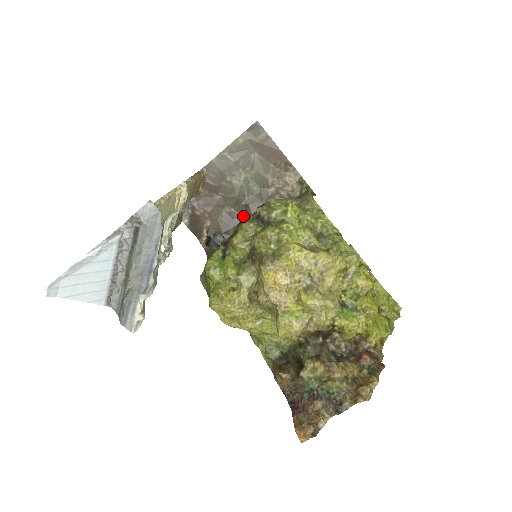
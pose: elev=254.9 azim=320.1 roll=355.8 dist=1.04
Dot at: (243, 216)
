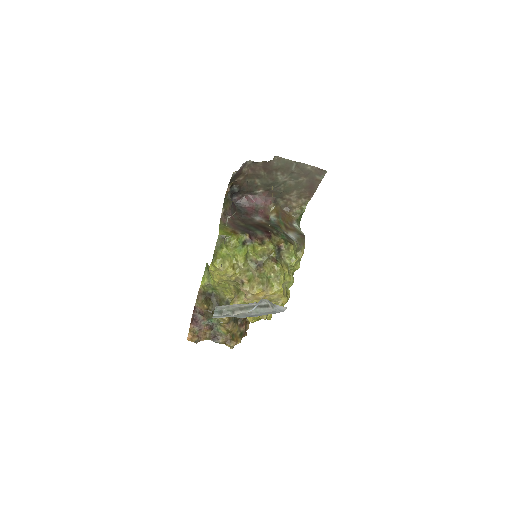
Dot at: (260, 191)
